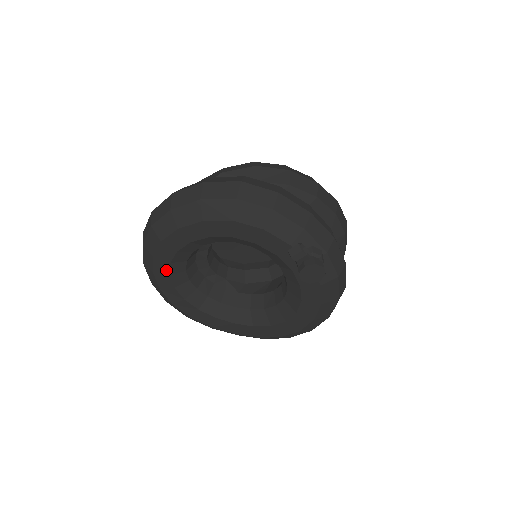
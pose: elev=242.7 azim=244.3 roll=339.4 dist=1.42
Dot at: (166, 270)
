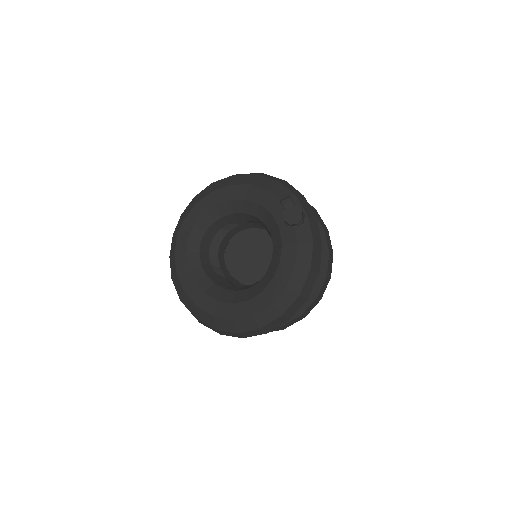
Dot at: (188, 233)
